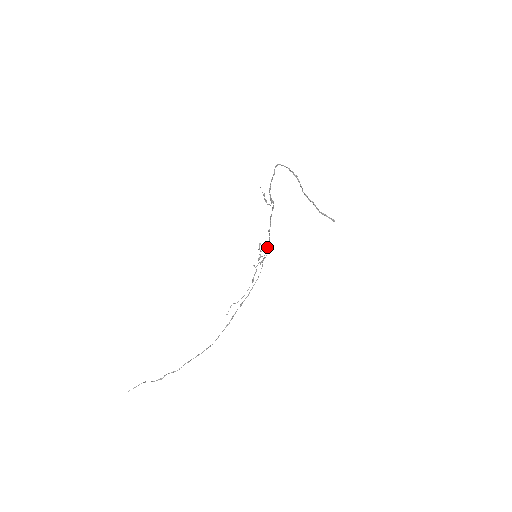
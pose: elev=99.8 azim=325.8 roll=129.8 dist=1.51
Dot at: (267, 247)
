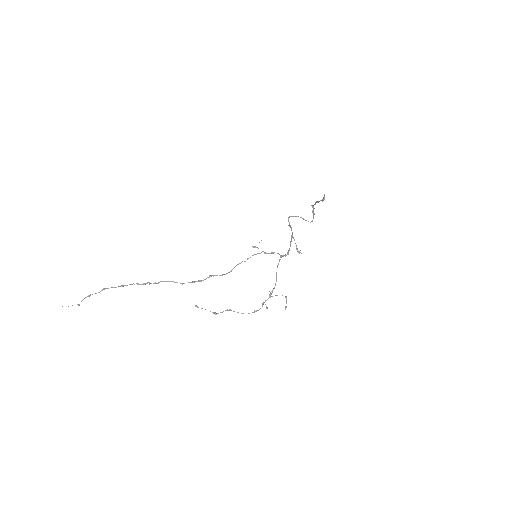
Dot at: (277, 266)
